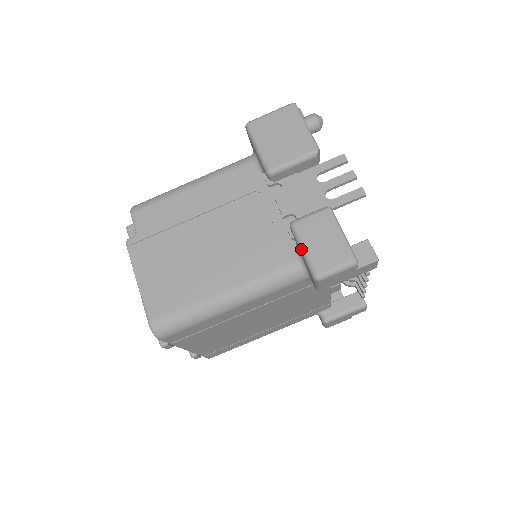
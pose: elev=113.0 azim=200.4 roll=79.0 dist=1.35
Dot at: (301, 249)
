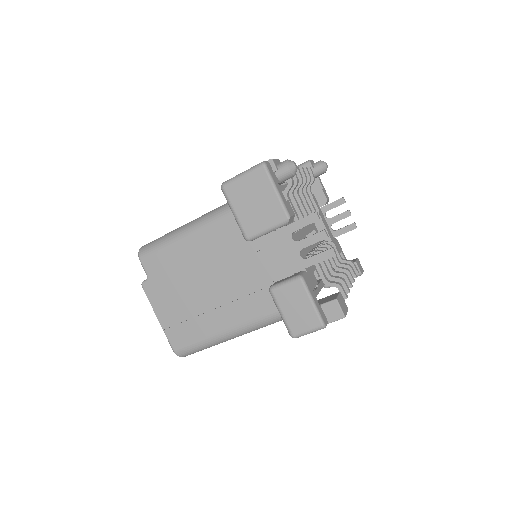
Dot at: occluded
